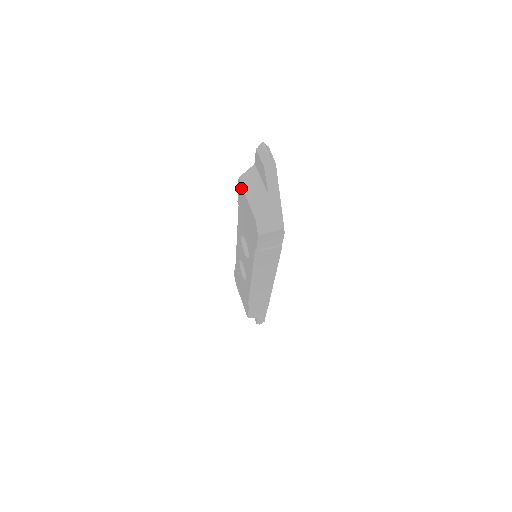
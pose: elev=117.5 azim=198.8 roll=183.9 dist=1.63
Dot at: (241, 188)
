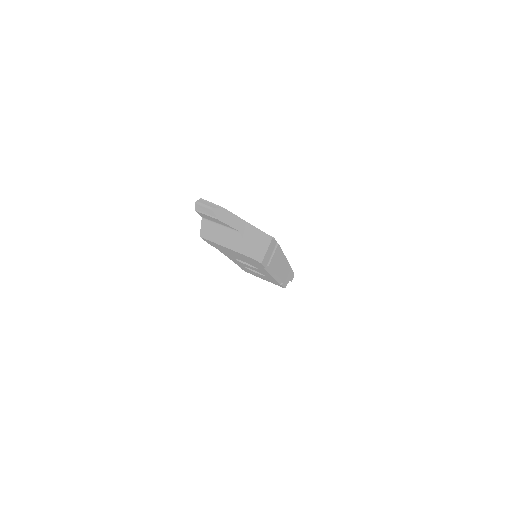
Dot at: occluded
